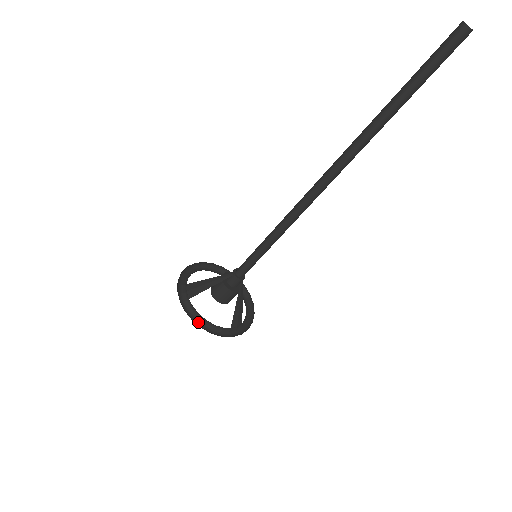
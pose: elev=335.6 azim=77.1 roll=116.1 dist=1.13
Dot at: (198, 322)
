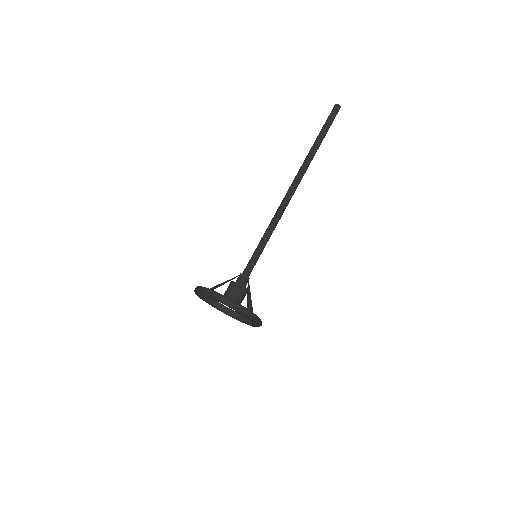
Dot at: occluded
